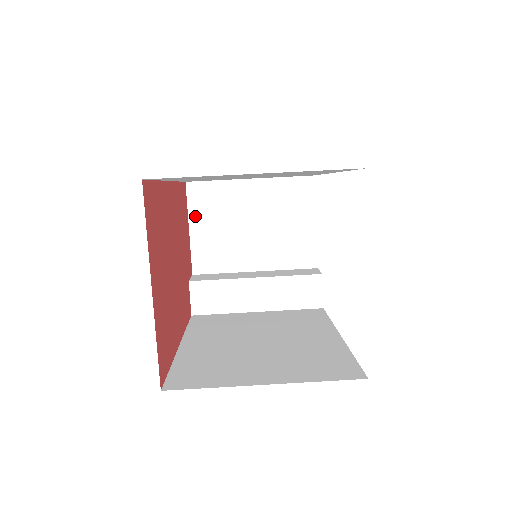
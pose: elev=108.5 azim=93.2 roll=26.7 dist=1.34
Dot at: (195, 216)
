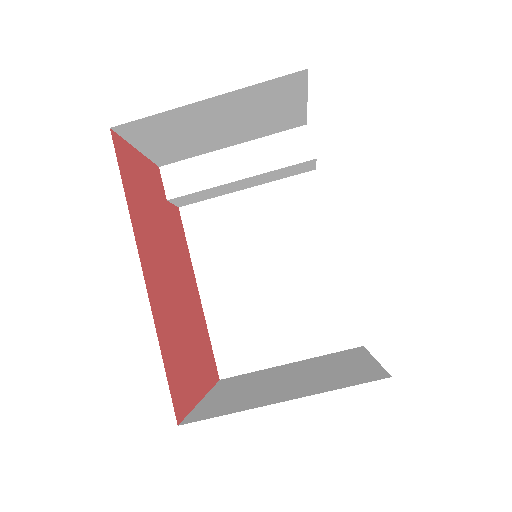
Dot at: (140, 142)
